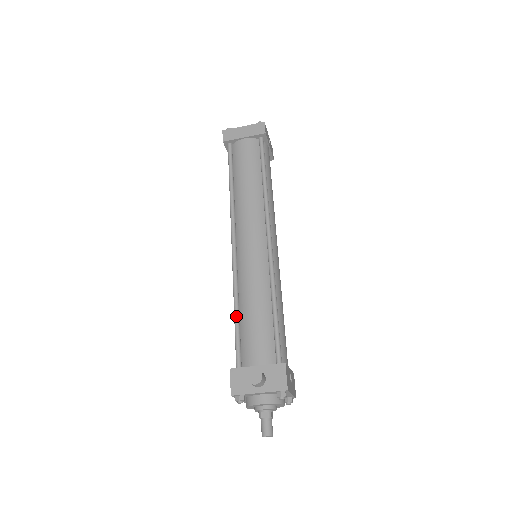
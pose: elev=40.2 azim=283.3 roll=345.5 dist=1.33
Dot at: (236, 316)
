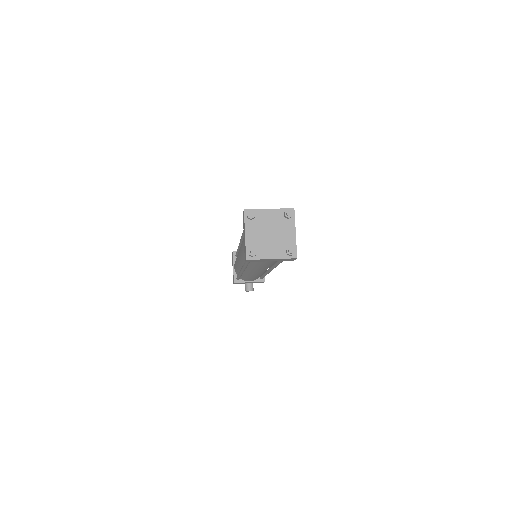
Dot at: occluded
